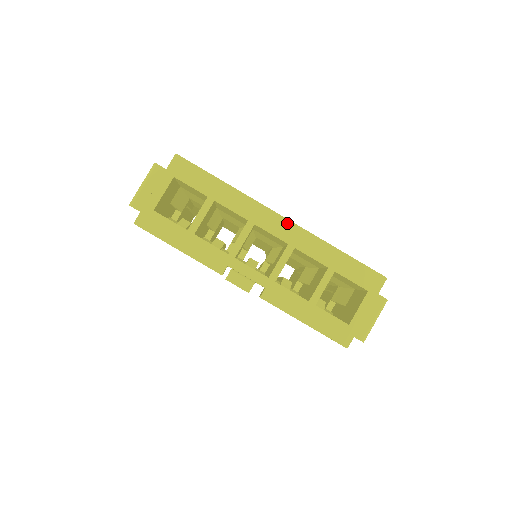
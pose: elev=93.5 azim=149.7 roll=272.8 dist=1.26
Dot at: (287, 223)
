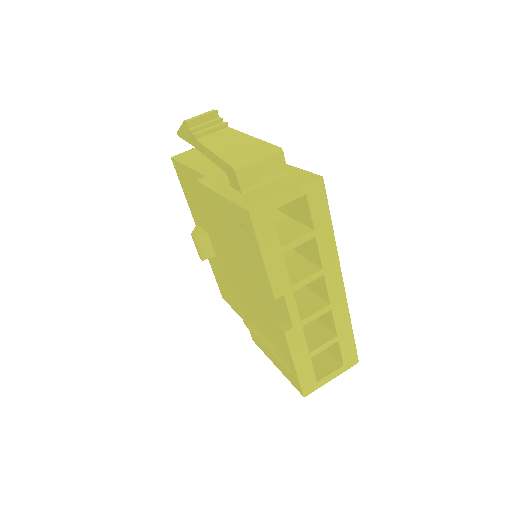
Dot at: (342, 288)
